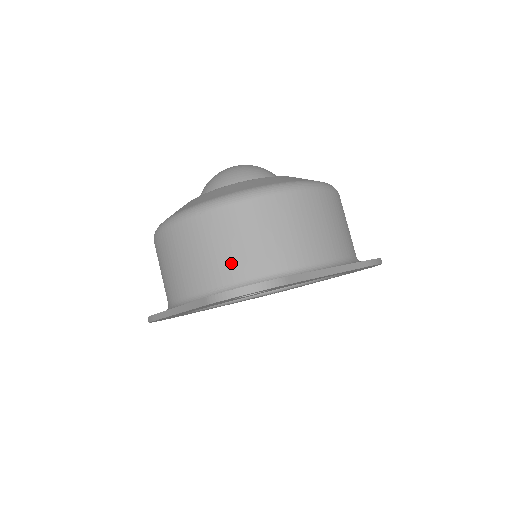
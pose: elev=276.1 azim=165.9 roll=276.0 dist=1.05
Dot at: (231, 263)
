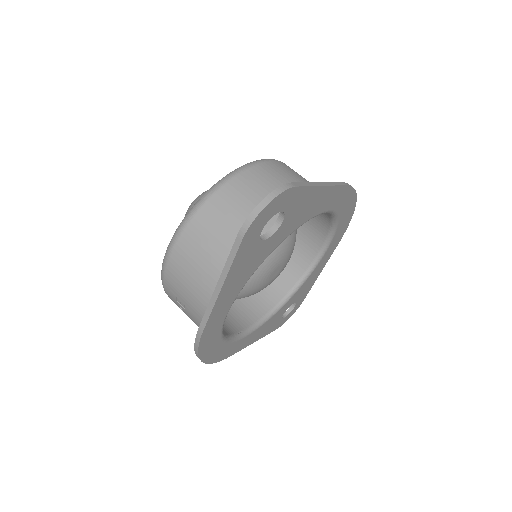
Dot at: occluded
